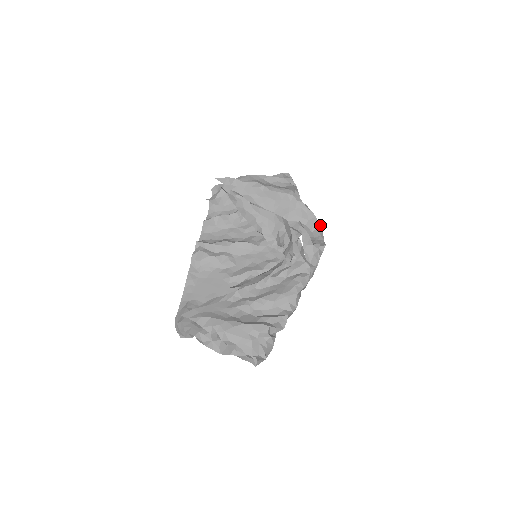
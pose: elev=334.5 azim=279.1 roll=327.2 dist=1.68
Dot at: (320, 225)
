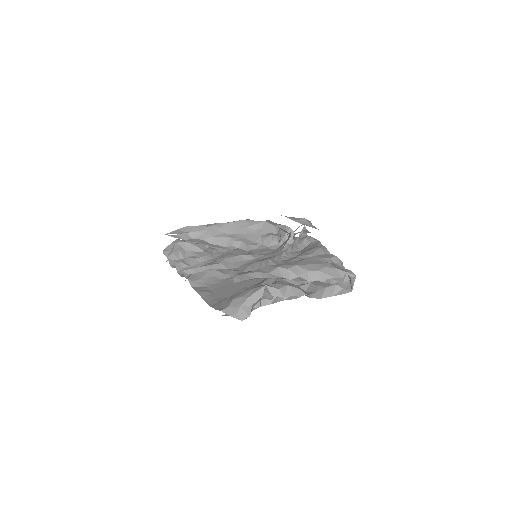
Dot at: occluded
